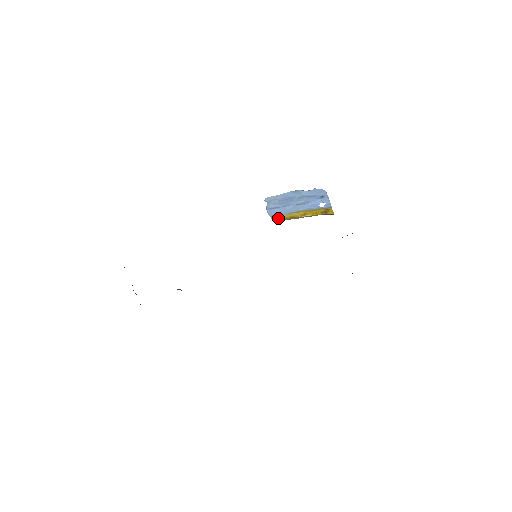
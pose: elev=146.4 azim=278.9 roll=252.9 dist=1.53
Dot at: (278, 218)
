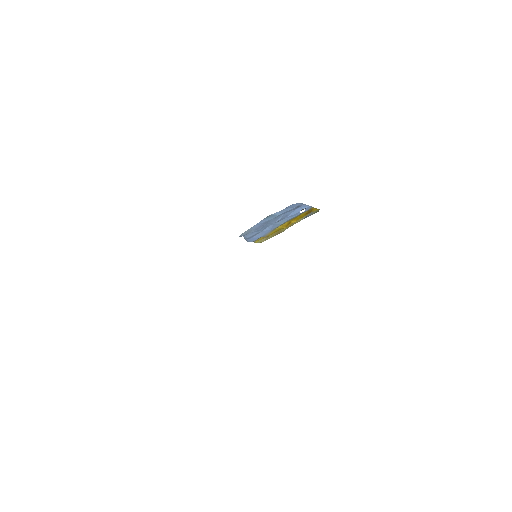
Dot at: (262, 239)
